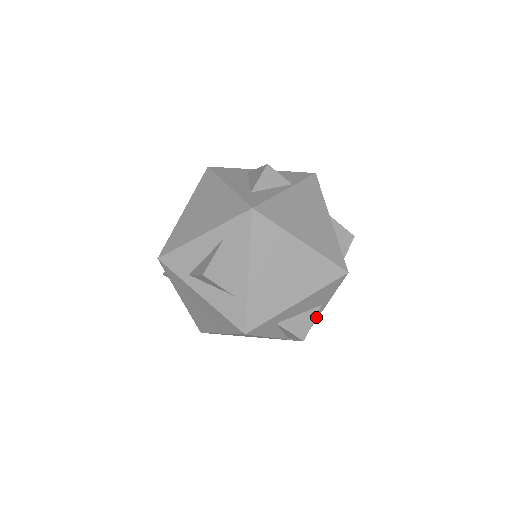
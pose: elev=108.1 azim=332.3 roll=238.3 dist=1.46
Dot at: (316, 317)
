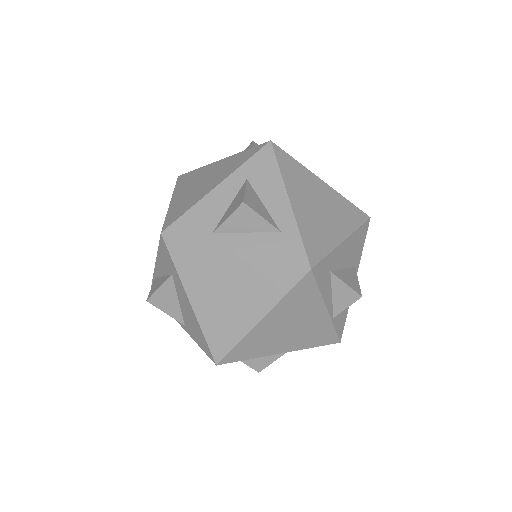
Dot at: occluded
